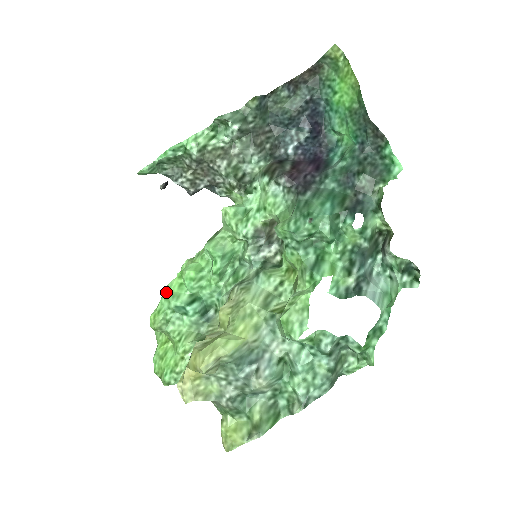
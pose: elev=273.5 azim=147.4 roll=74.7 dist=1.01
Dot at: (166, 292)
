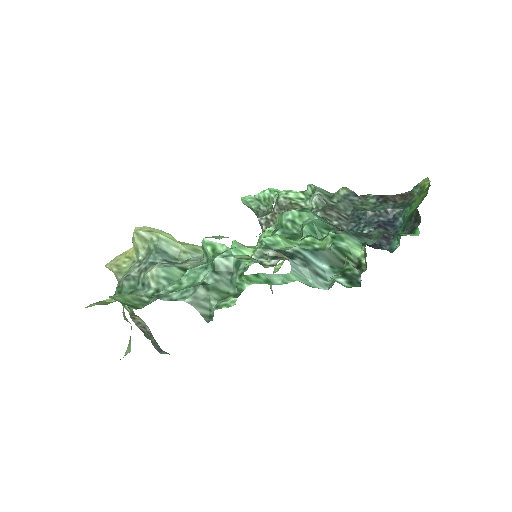
Dot at: occluded
